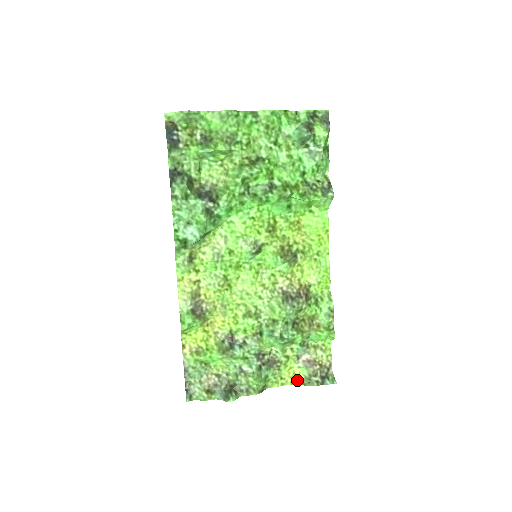
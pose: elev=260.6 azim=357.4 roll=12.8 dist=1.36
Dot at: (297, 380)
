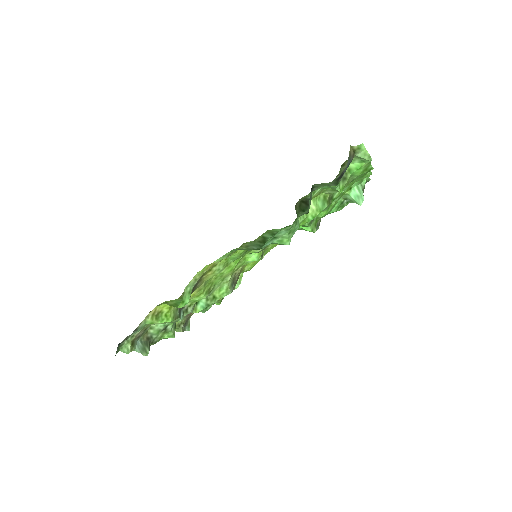
Dot at: occluded
